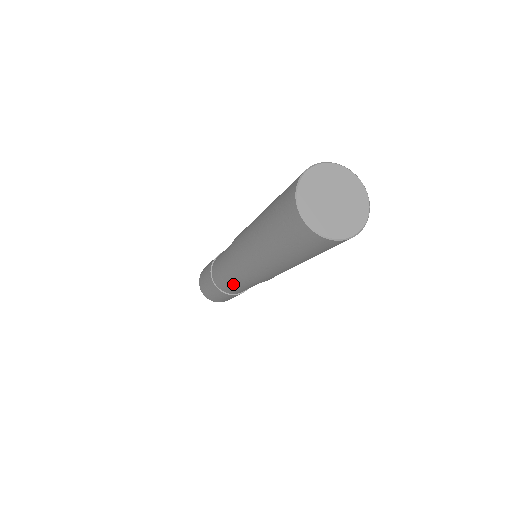
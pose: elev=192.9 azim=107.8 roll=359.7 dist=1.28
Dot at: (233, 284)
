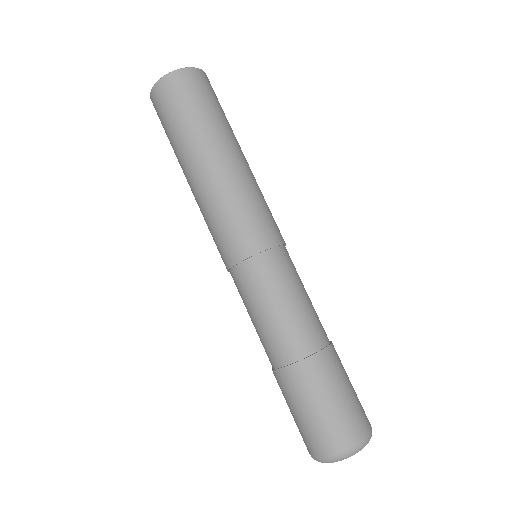
Dot at: (259, 309)
